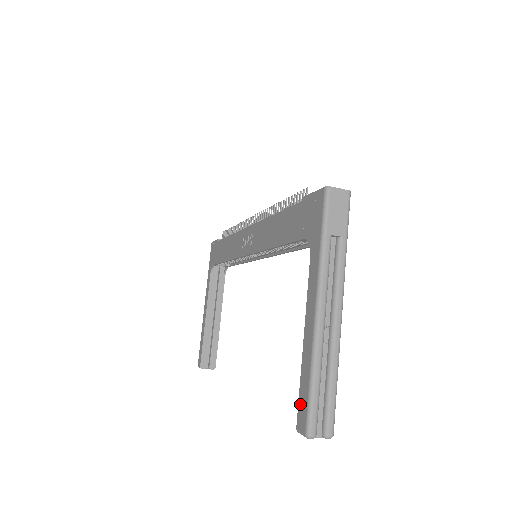
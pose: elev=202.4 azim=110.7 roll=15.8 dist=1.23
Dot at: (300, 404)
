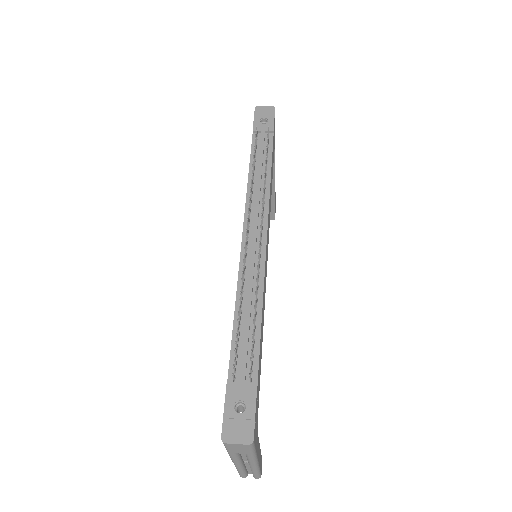
Dot at: occluded
